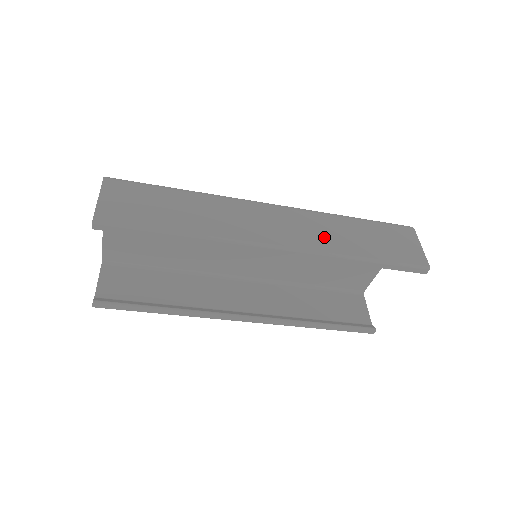
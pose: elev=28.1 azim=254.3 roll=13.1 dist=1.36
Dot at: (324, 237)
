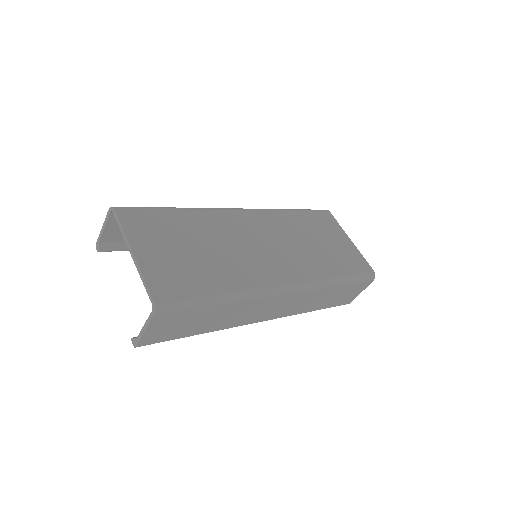
Dot at: (303, 306)
